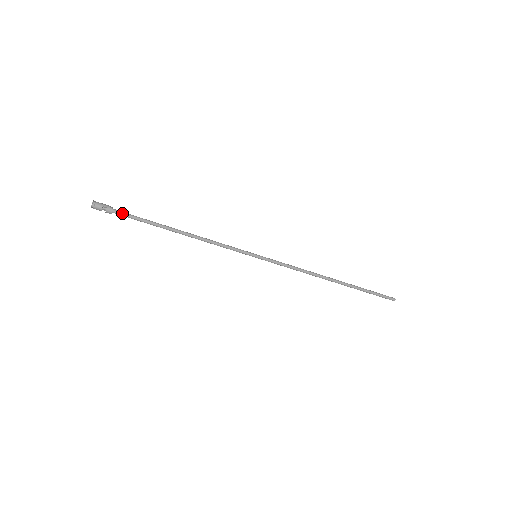
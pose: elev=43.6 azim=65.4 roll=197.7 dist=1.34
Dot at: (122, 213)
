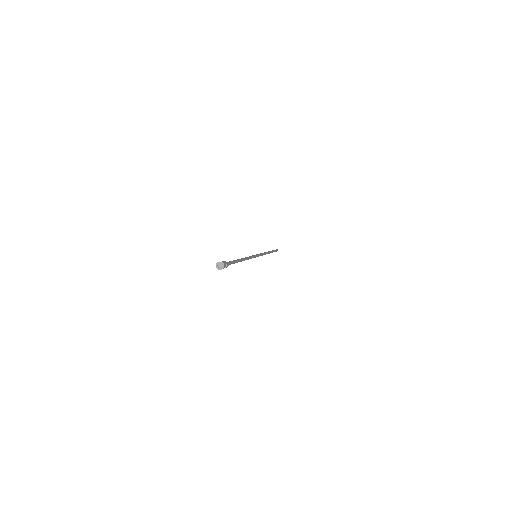
Dot at: (229, 263)
